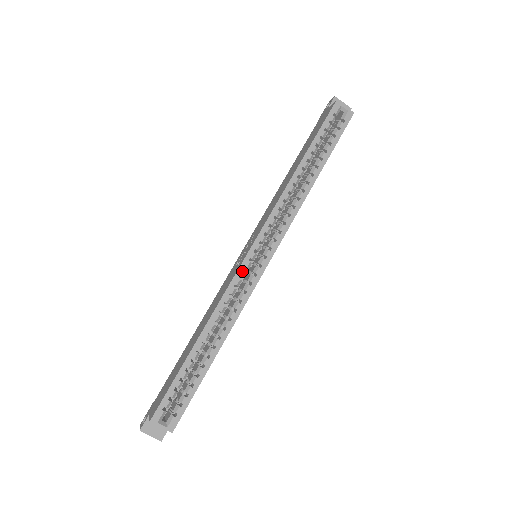
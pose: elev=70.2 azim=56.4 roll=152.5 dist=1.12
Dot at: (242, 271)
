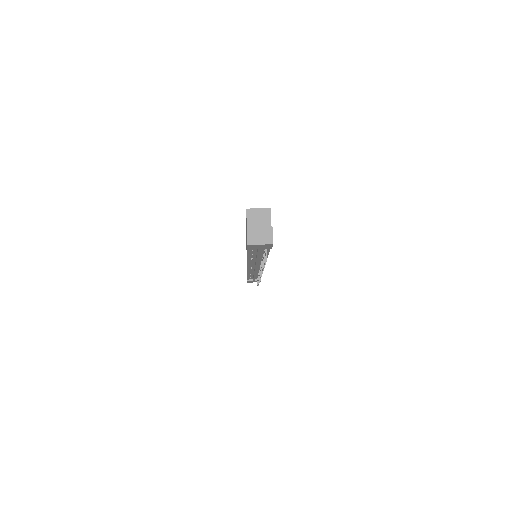
Dot at: occluded
